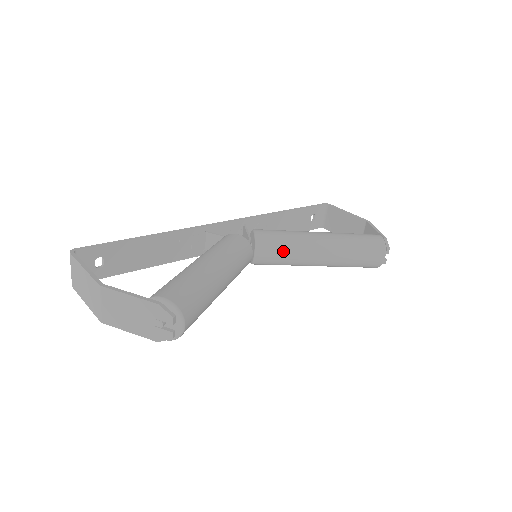
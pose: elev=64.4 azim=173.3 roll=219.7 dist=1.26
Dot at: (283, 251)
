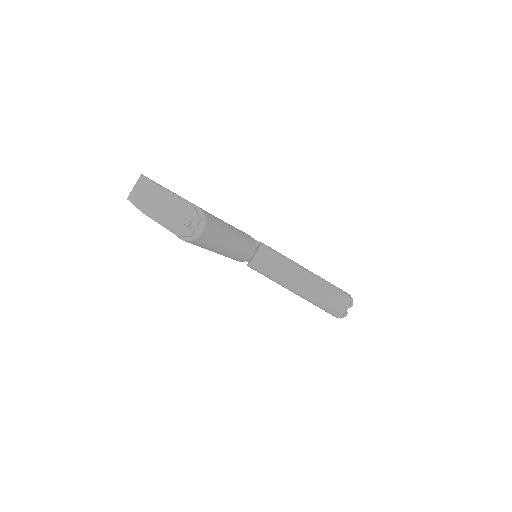
Dot at: (276, 264)
